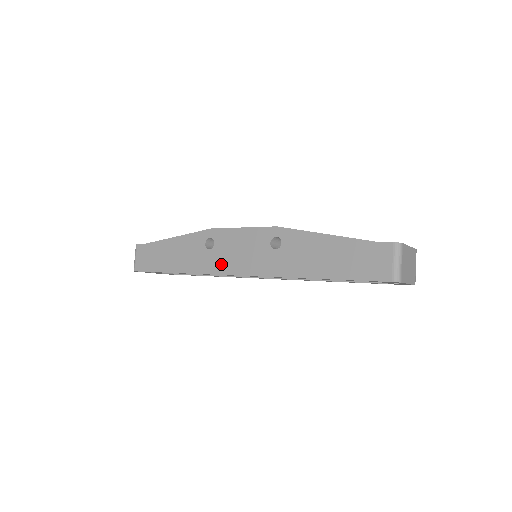
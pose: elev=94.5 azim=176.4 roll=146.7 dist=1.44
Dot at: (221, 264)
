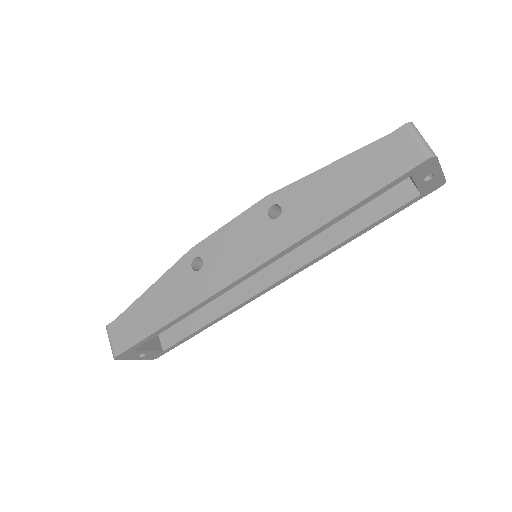
Dot at: (221, 275)
